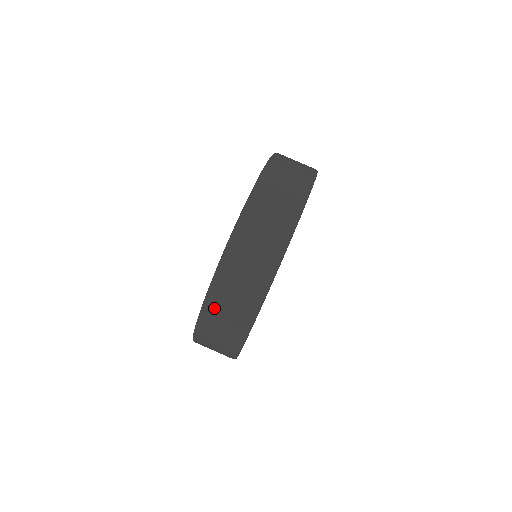
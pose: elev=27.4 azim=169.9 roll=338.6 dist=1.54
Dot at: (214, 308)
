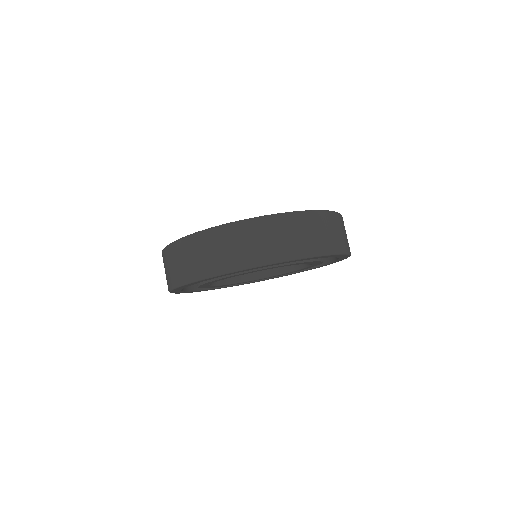
Dot at: (271, 225)
